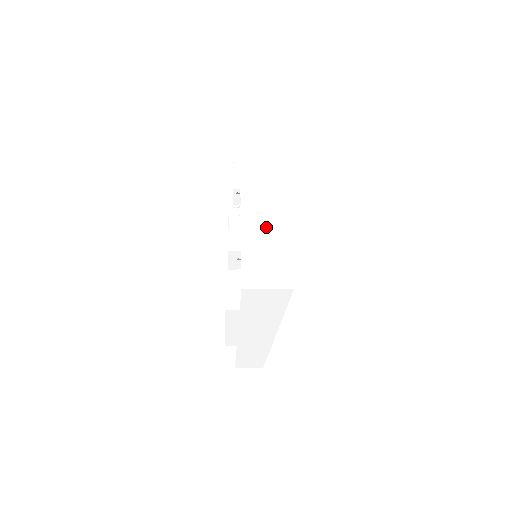
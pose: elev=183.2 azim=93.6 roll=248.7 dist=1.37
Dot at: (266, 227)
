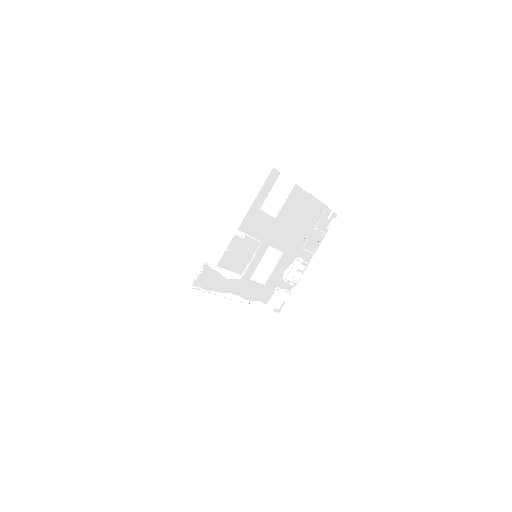
Dot at: (135, 255)
